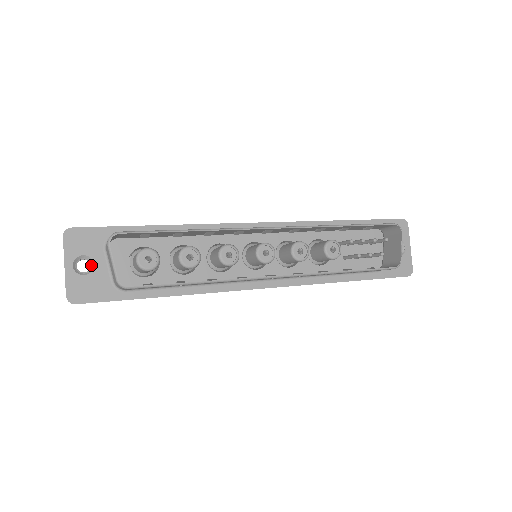
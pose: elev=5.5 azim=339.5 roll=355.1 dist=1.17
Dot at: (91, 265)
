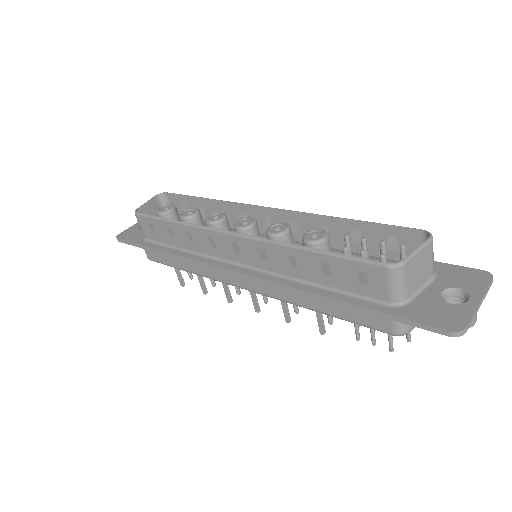
Dot at: occluded
